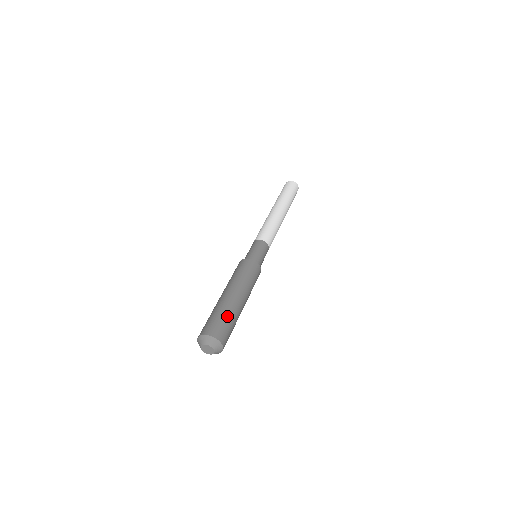
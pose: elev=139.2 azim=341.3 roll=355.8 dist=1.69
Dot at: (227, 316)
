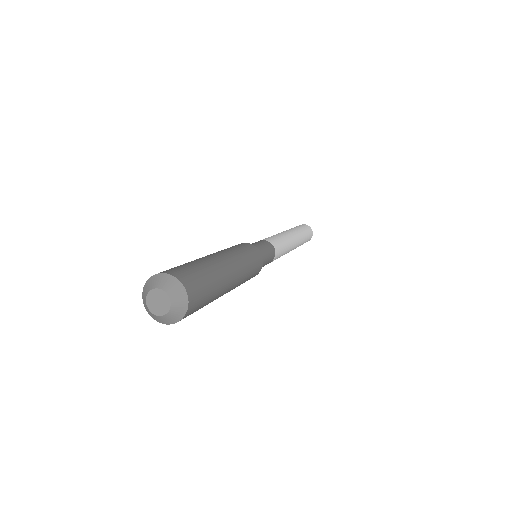
Dot at: (208, 272)
